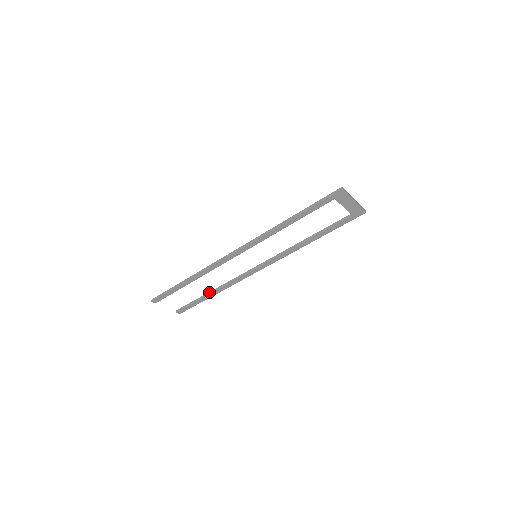
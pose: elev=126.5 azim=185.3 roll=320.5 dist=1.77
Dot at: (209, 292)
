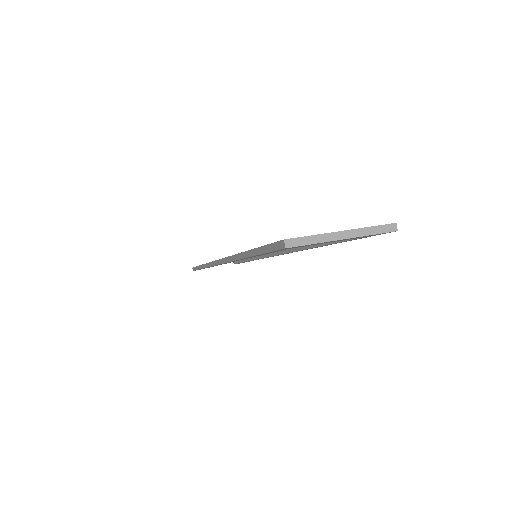
Dot at: occluded
